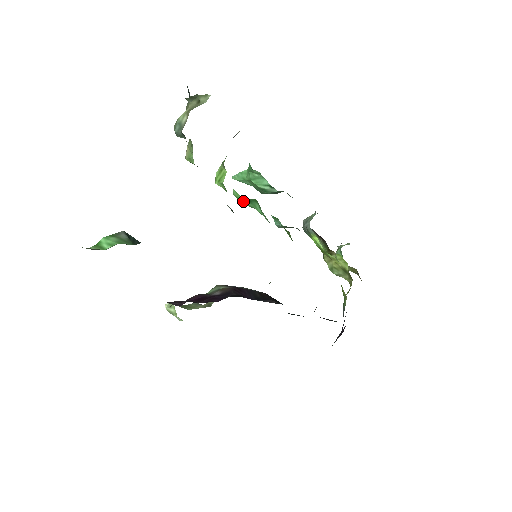
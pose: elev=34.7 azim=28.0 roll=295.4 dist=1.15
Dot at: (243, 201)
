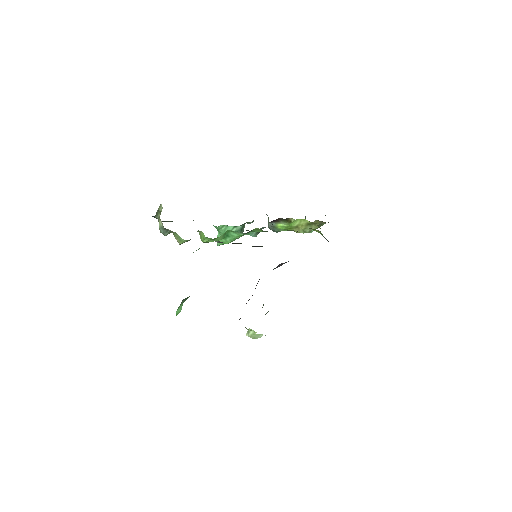
Dot at: (226, 241)
